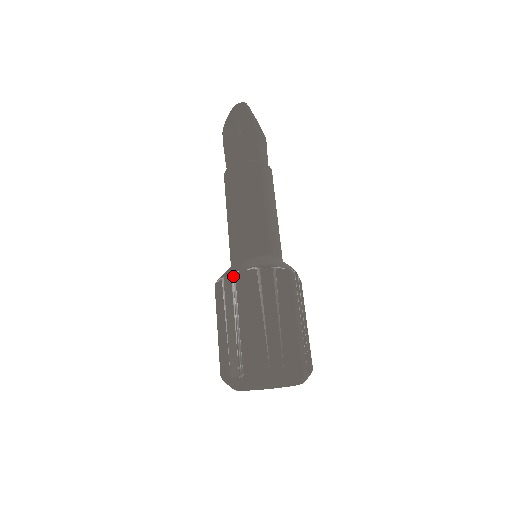
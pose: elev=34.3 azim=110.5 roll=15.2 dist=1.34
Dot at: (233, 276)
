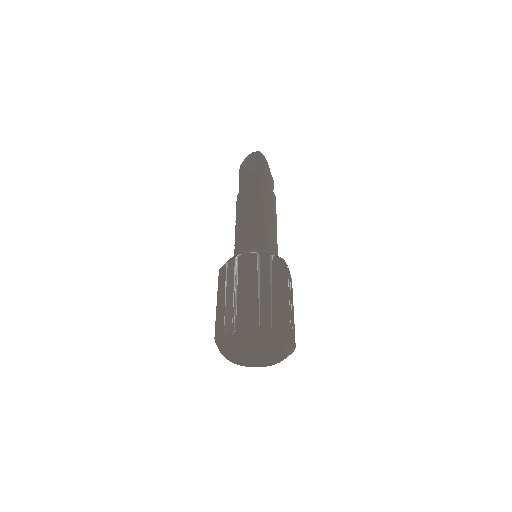
Dot at: (236, 258)
